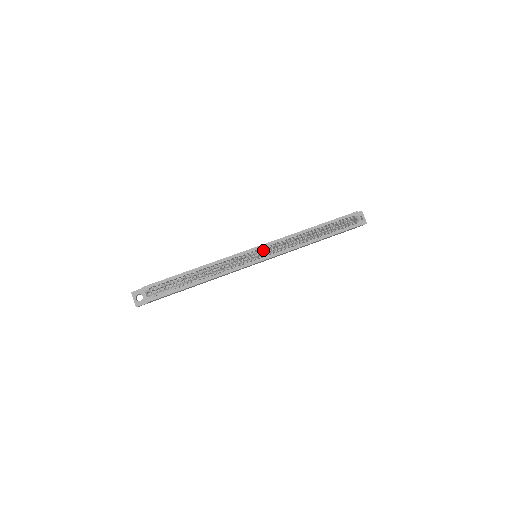
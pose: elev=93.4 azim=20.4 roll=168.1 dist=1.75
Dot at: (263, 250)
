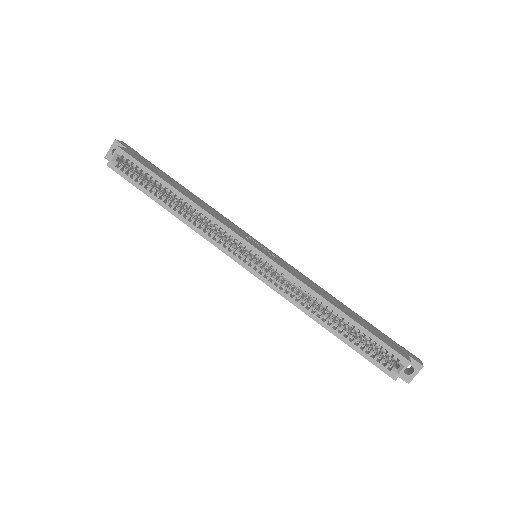
Dot at: (262, 260)
